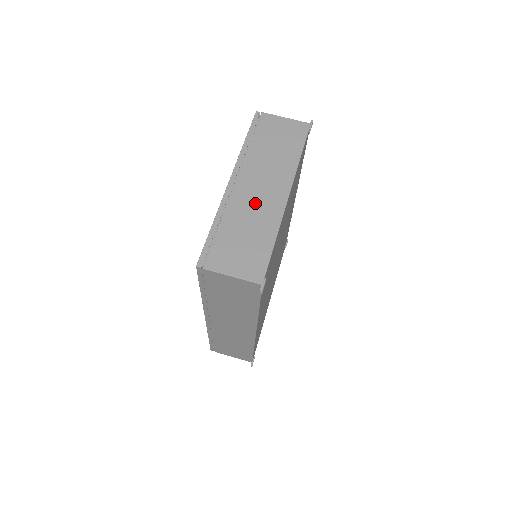
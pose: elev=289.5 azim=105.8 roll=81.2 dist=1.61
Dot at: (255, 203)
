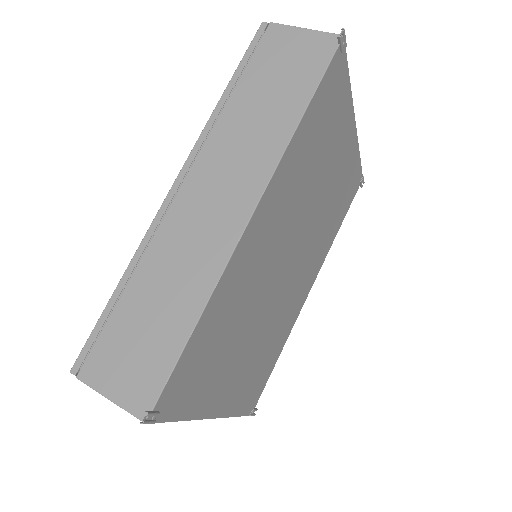
Dot at: occluded
